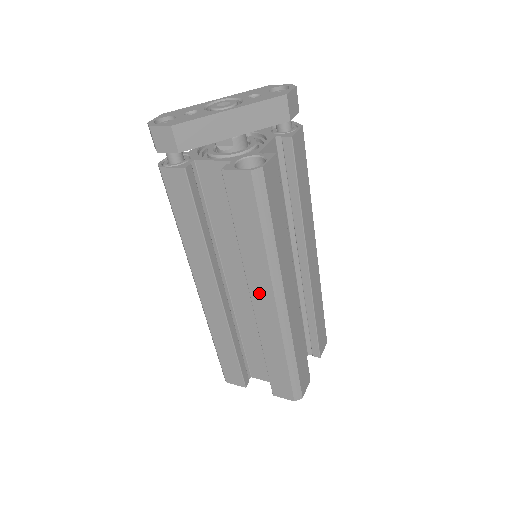
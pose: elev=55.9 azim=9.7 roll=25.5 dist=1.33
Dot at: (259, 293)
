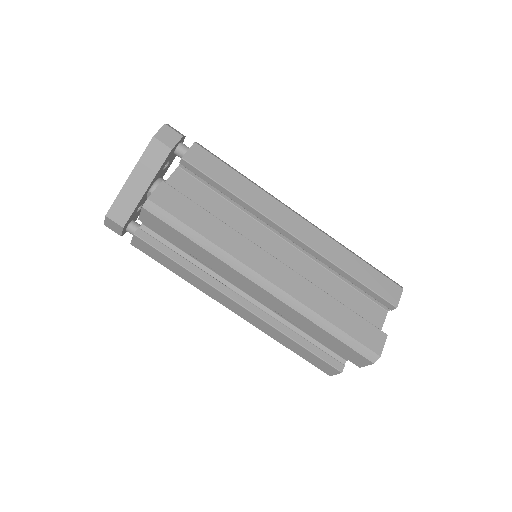
Dot at: (245, 285)
